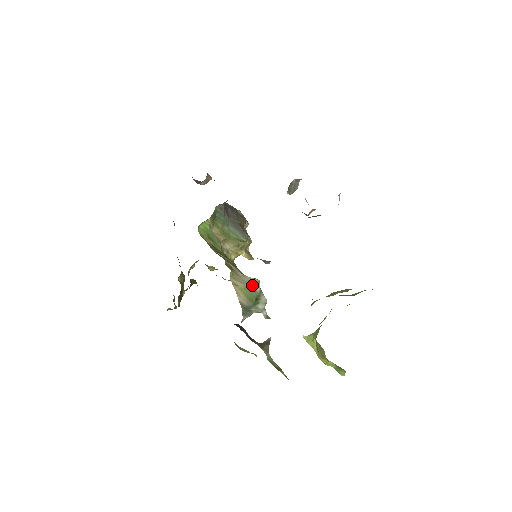
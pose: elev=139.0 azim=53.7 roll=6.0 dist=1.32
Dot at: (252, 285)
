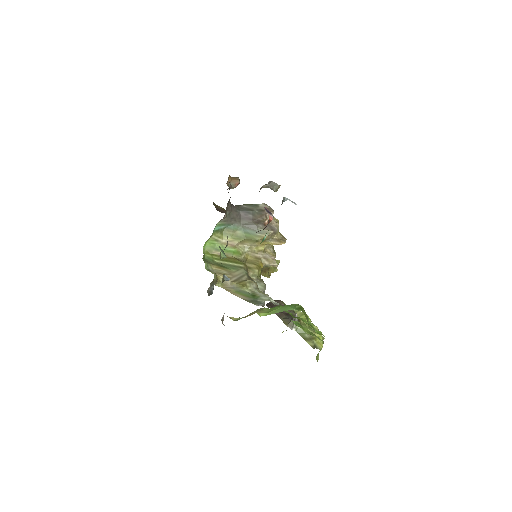
Dot at: (240, 289)
